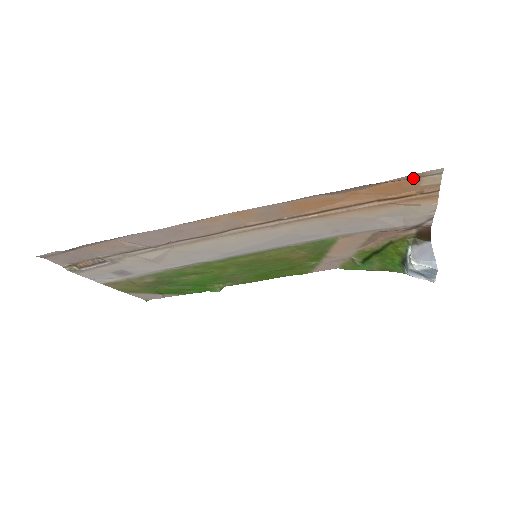
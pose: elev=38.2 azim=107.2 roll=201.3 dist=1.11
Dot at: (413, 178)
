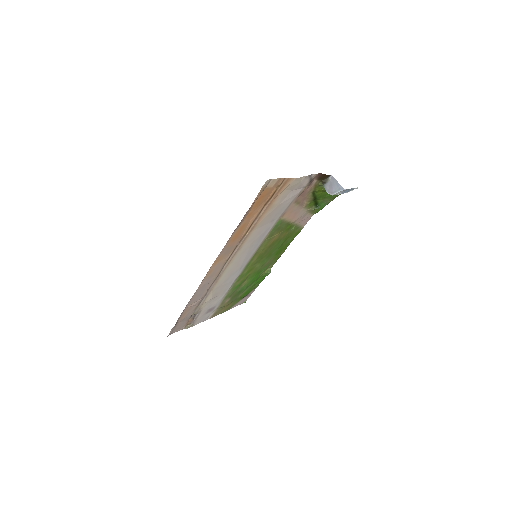
Dot at: (262, 192)
